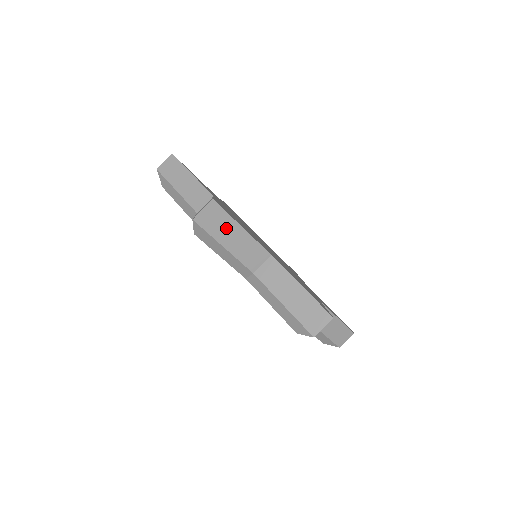
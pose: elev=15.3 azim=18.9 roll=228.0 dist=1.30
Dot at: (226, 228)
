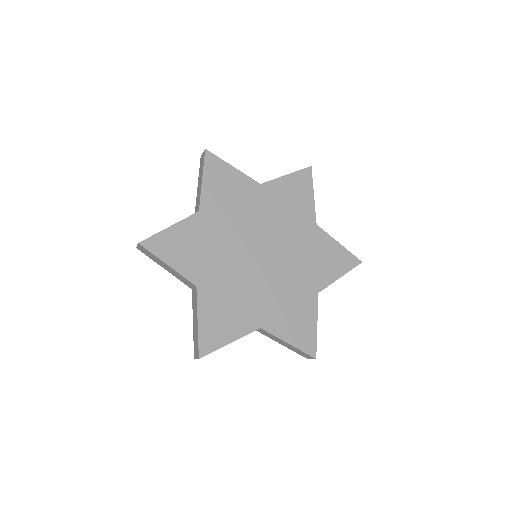
Dot at: (157, 260)
